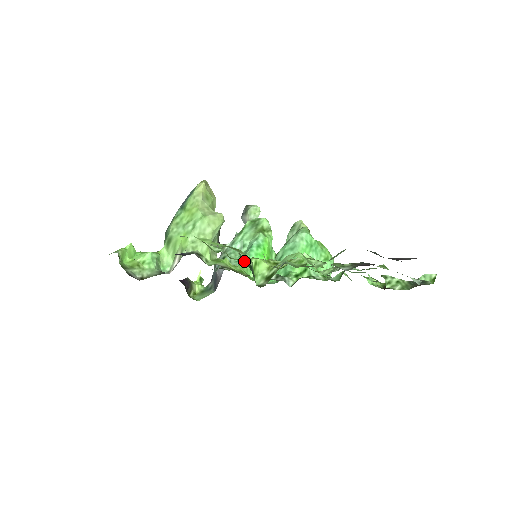
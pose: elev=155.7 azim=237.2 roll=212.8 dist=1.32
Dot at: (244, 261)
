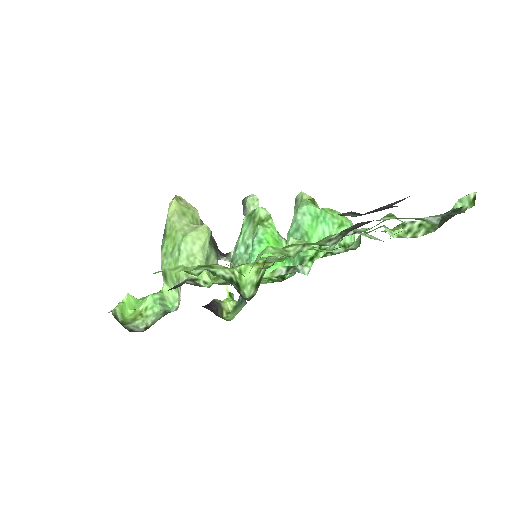
Dot at: (221, 277)
